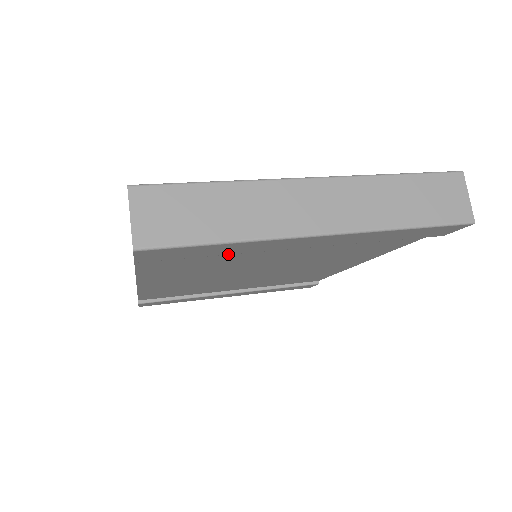
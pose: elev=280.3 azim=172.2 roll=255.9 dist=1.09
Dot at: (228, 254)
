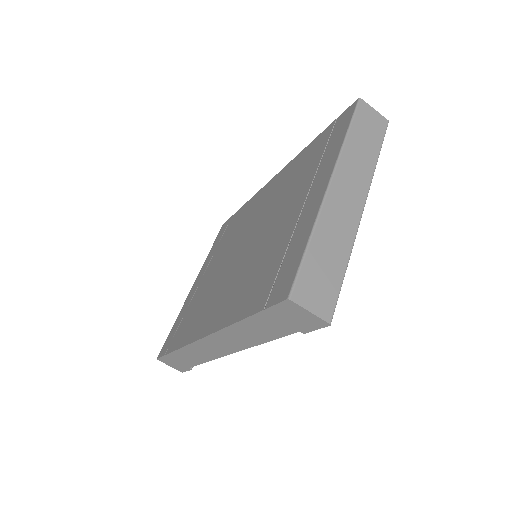
Dot at: occluded
